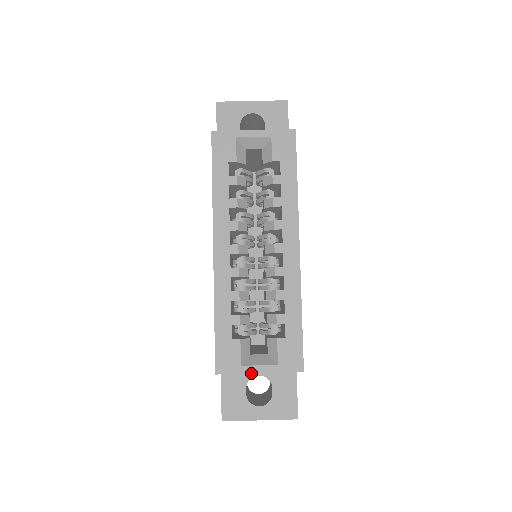
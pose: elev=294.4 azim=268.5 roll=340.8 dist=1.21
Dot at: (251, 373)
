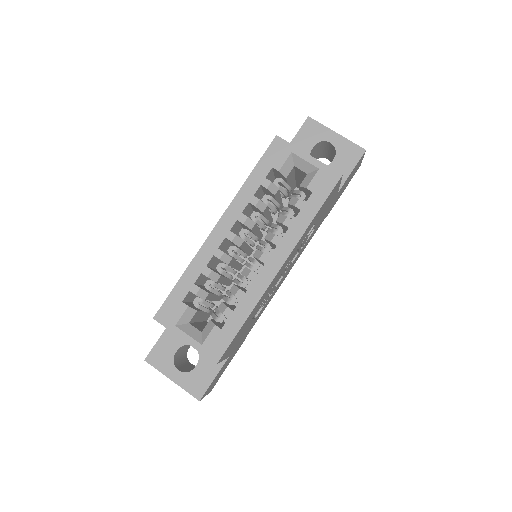
Dot at: (178, 336)
